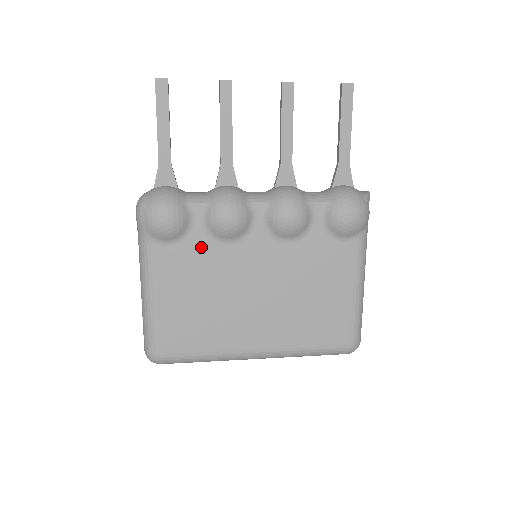
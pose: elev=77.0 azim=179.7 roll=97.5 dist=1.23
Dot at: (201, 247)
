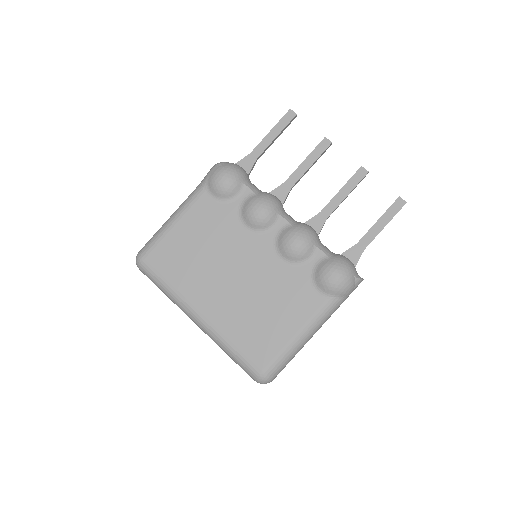
Dot at: (229, 216)
